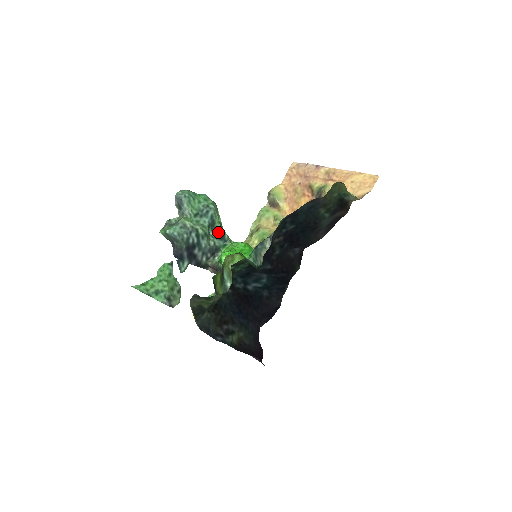
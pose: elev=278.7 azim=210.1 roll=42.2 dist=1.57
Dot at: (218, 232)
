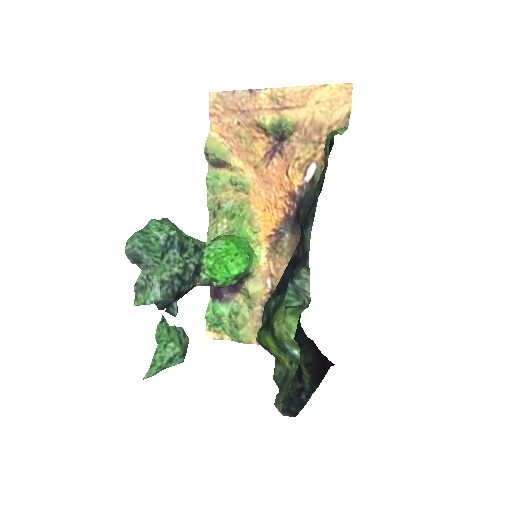
Dot at: (189, 249)
